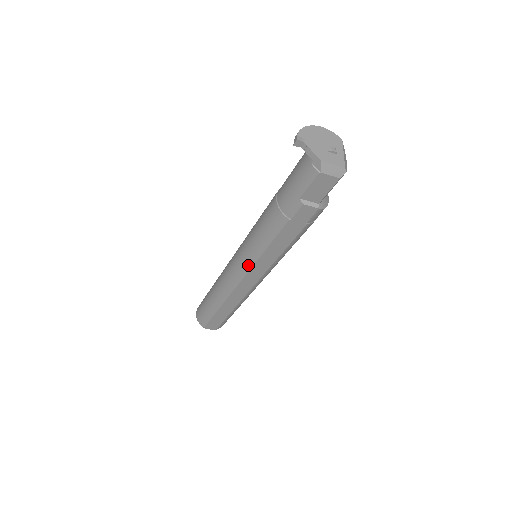
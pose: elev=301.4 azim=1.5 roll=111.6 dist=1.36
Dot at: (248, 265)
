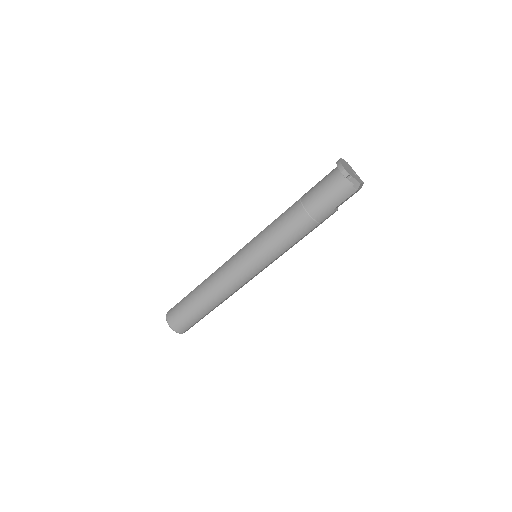
Dot at: (264, 265)
